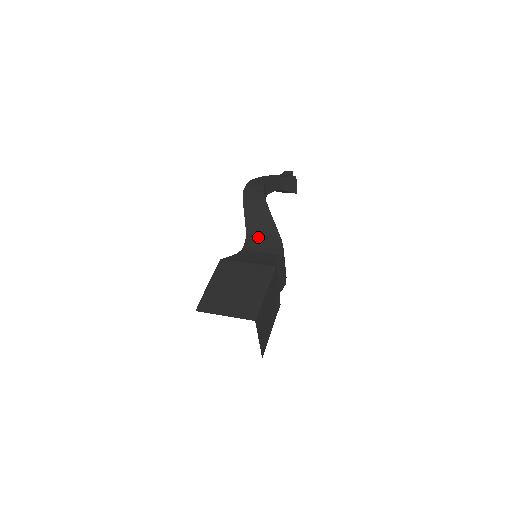
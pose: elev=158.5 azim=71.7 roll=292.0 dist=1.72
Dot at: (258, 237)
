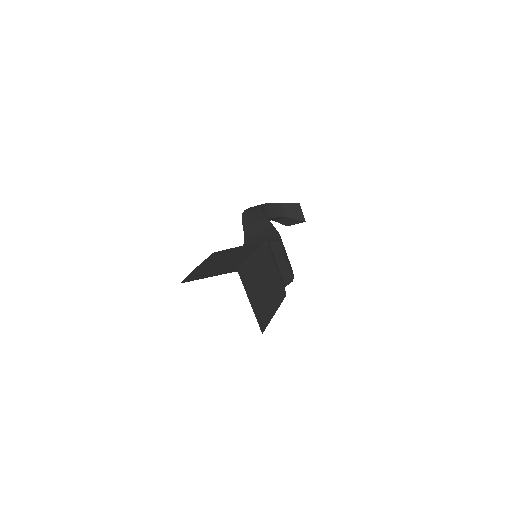
Dot at: (256, 238)
